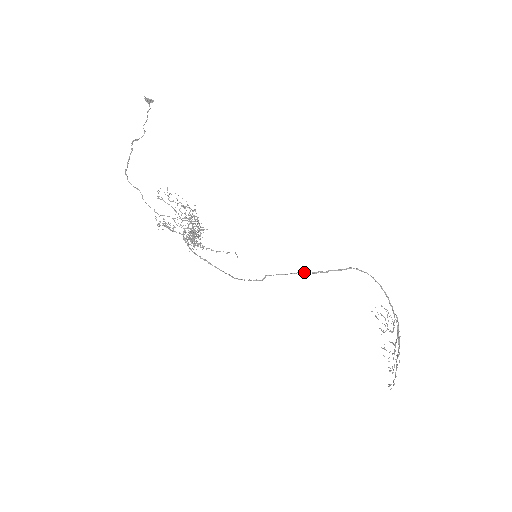
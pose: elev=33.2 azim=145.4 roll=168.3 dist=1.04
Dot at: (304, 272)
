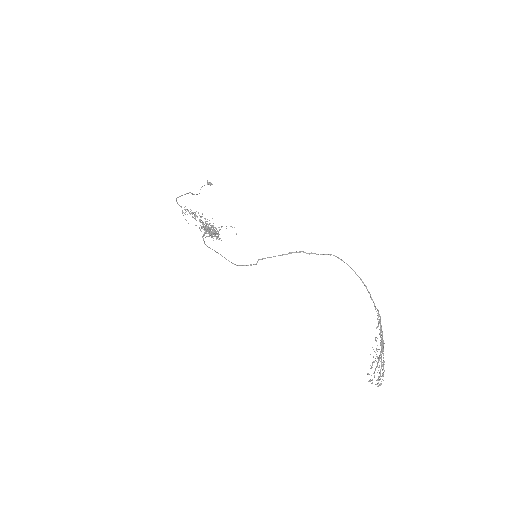
Dot at: (290, 252)
